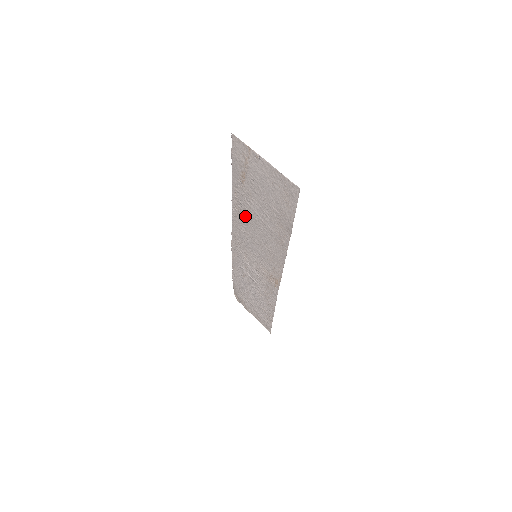
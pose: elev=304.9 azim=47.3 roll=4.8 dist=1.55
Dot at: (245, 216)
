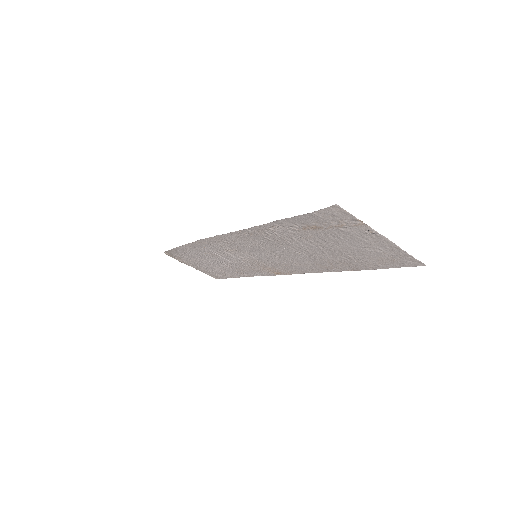
Dot at: (272, 240)
